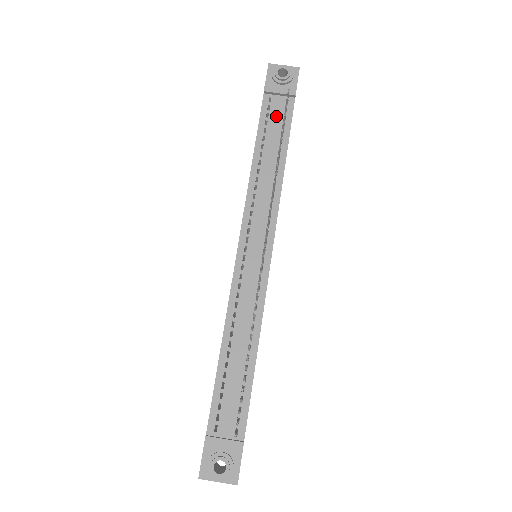
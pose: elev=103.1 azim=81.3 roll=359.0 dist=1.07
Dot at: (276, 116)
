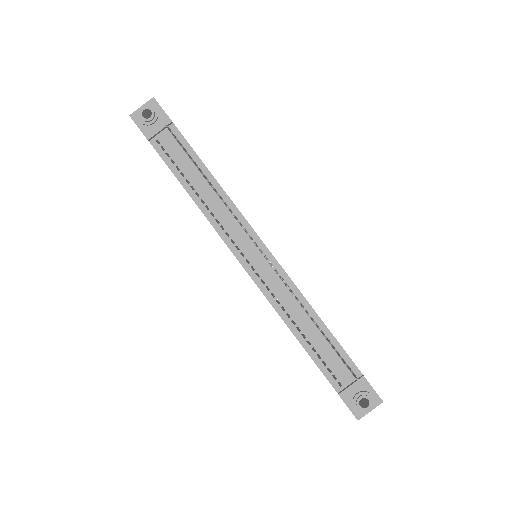
Dot at: (174, 150)
